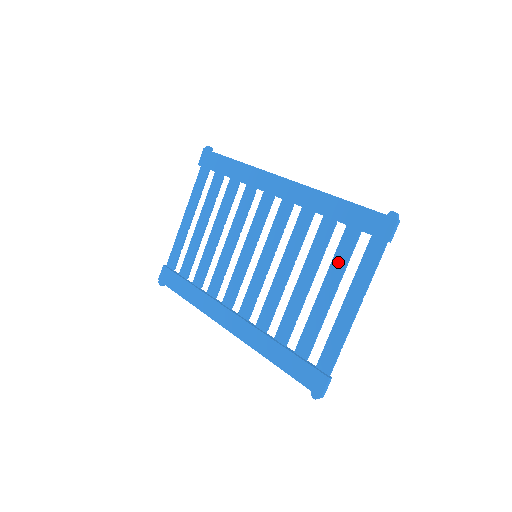
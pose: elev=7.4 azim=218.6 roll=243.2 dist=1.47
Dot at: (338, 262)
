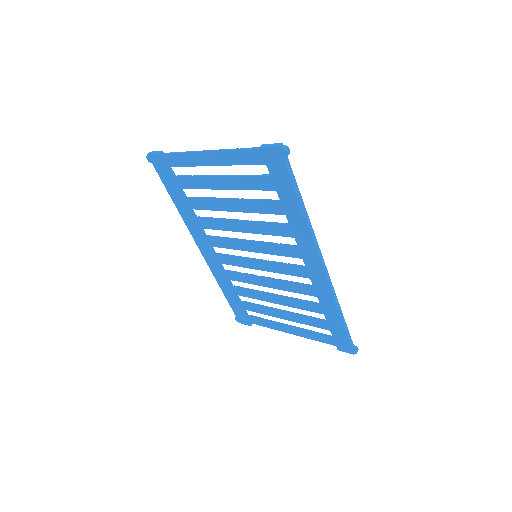
Dot at: (305, 320)
